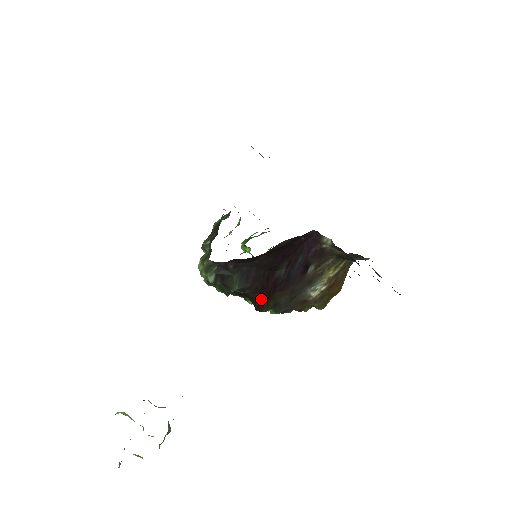
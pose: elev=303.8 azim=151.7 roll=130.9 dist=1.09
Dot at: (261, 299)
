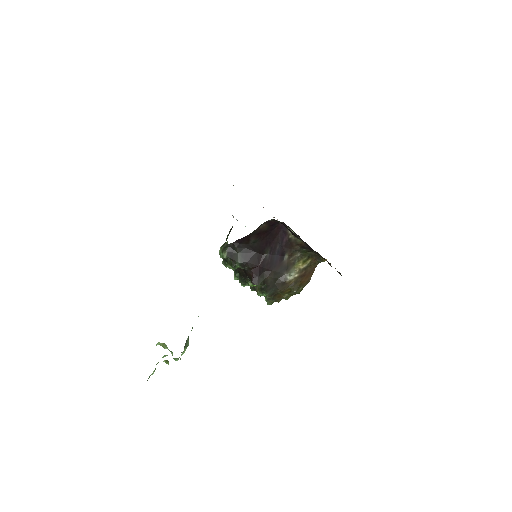
Dot at: (255, 275)
